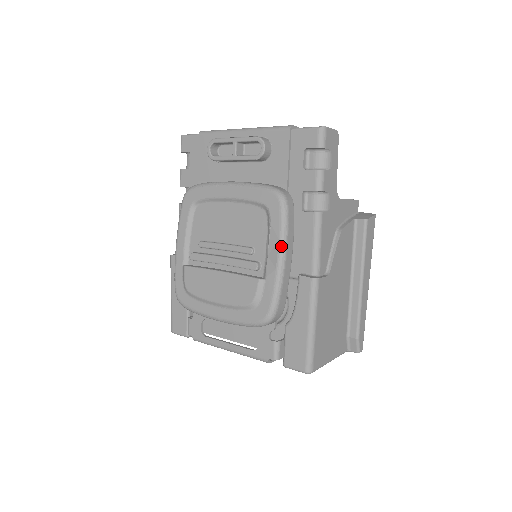
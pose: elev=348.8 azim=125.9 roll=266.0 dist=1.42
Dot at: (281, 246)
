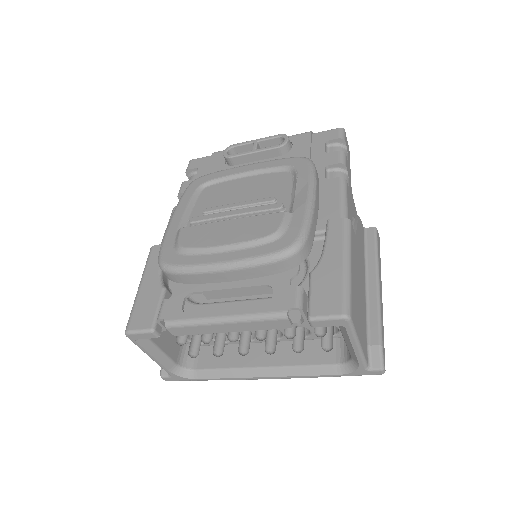
Dot at: (311, 186)
